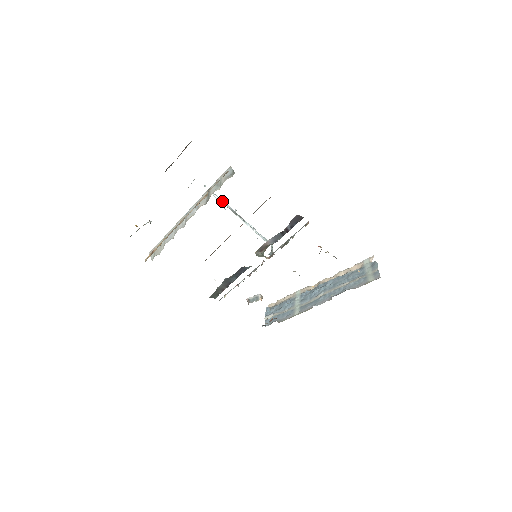
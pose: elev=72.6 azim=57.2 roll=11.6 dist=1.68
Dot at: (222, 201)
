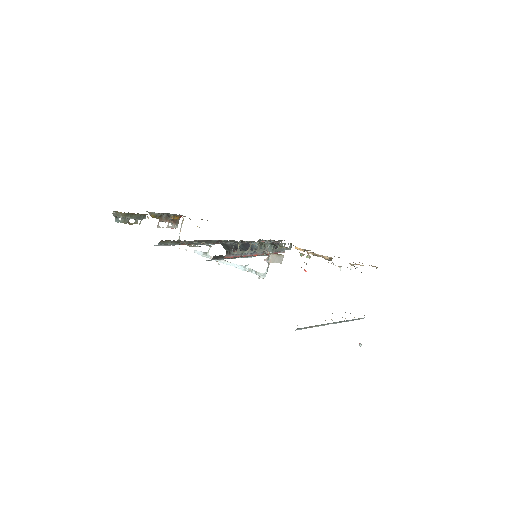
Dot at: (205, 254)
